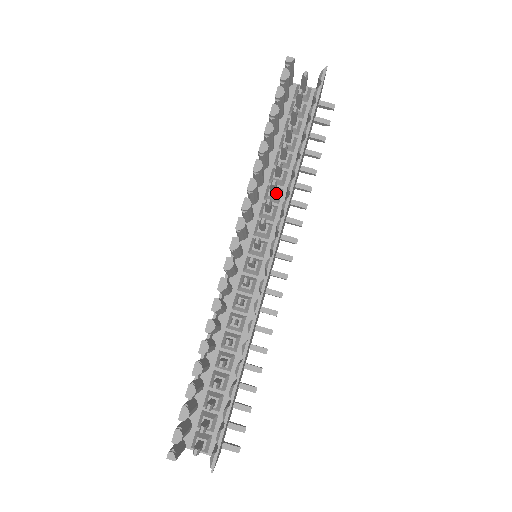
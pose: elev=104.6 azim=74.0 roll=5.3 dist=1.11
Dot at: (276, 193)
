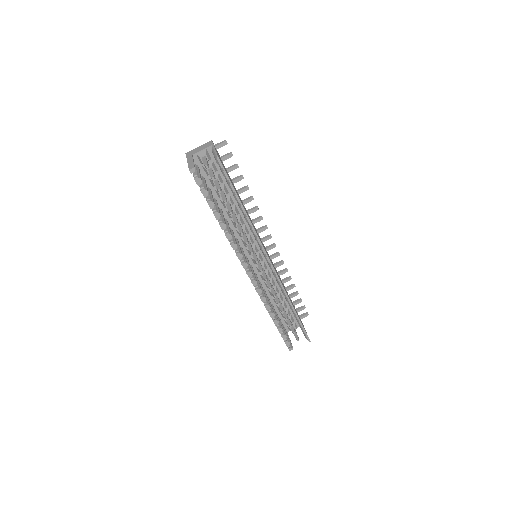
Dot at: (240, 223)
